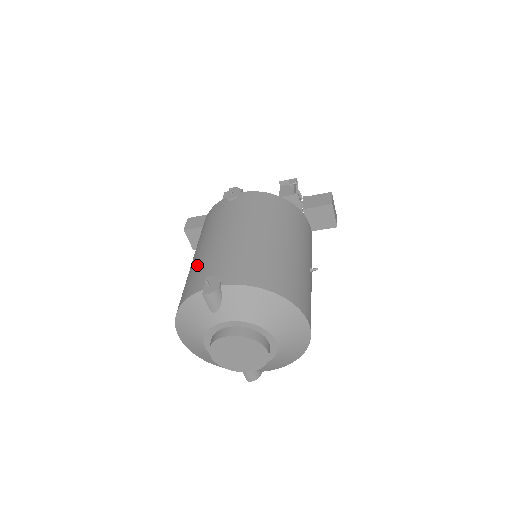
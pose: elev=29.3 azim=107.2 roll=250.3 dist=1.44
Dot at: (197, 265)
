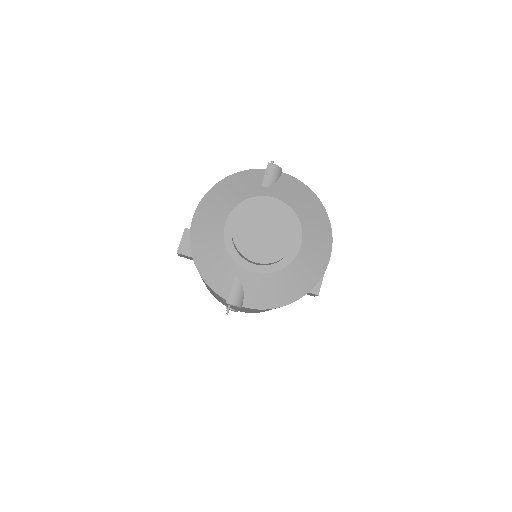
Dot at: occluded
